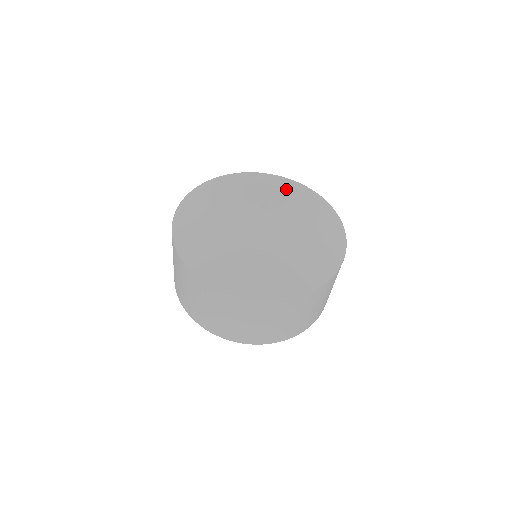
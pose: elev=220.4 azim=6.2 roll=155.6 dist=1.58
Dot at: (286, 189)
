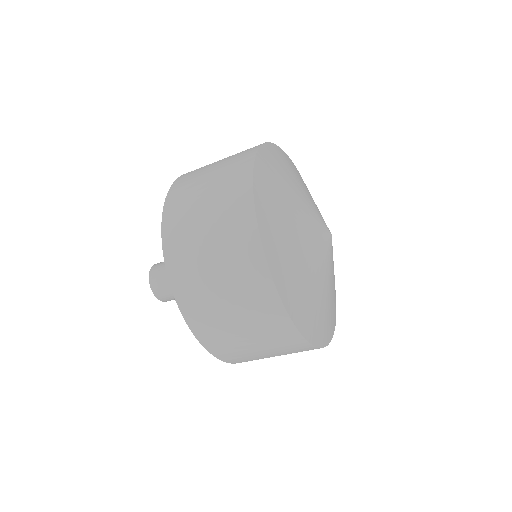
Dot at: occluded
